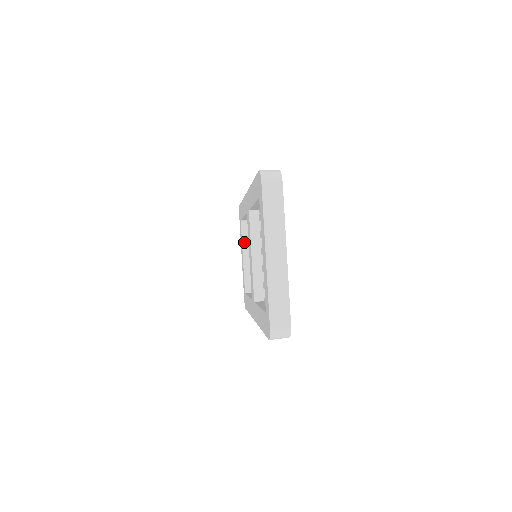
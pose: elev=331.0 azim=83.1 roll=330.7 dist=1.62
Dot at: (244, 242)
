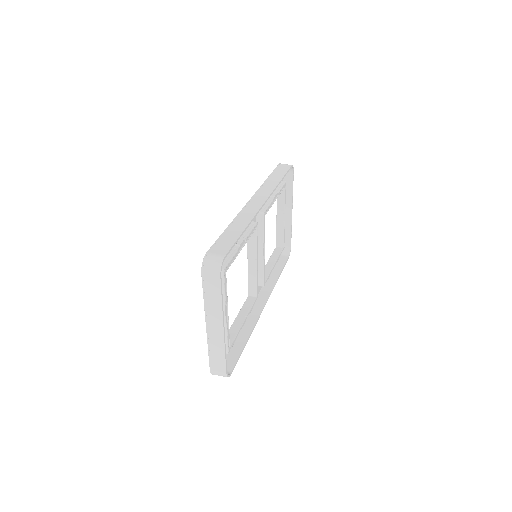
Dot at: (279, 202)
